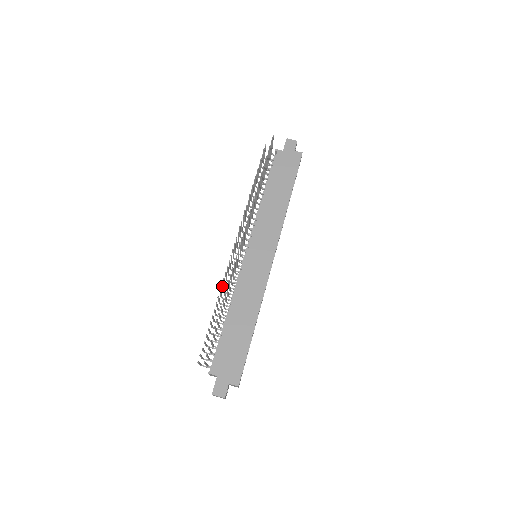
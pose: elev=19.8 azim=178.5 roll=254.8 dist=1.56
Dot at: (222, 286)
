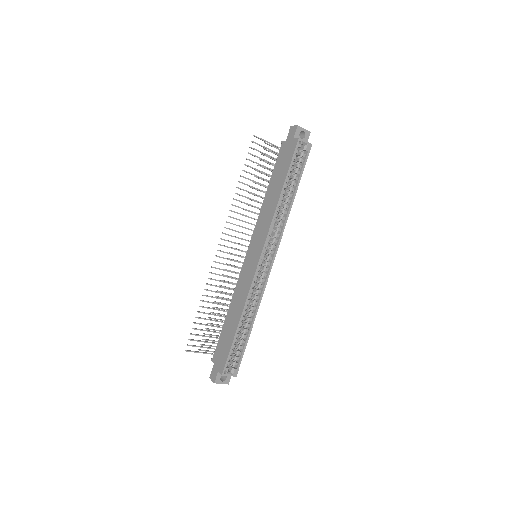
Dot at: (222, 286)
